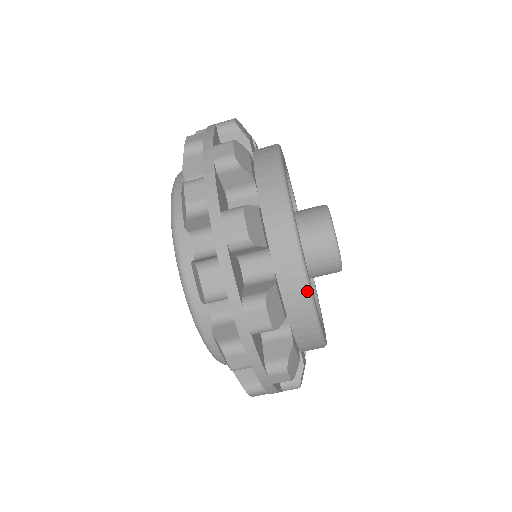
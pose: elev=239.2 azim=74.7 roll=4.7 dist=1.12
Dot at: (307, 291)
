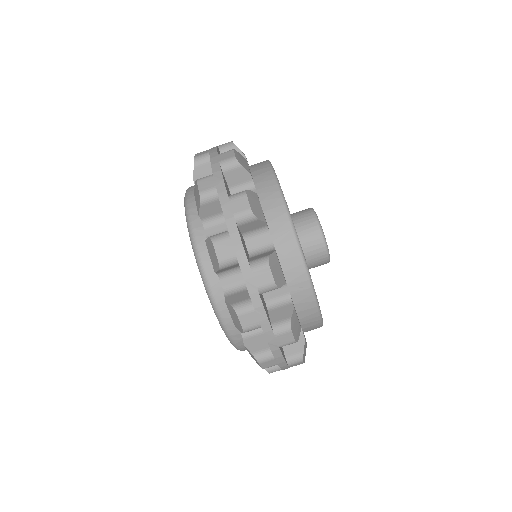
Dot at: (285, 208)
